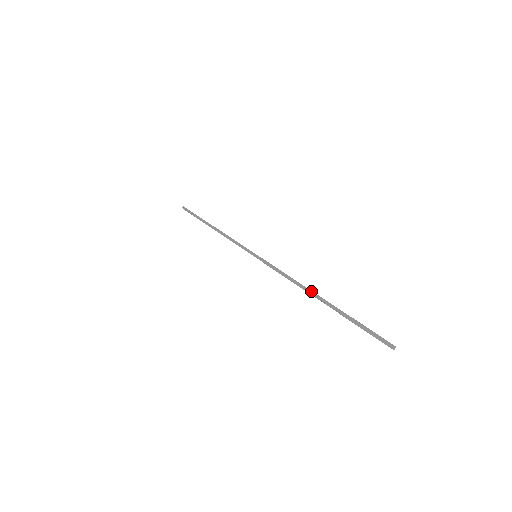
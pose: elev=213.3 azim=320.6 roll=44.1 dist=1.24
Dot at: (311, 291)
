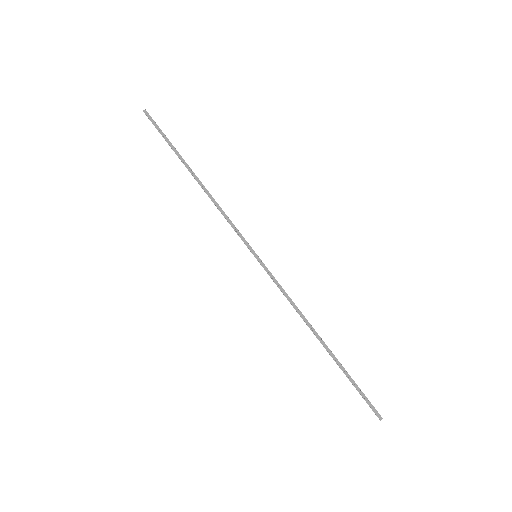
Dot at: (316, 332)
